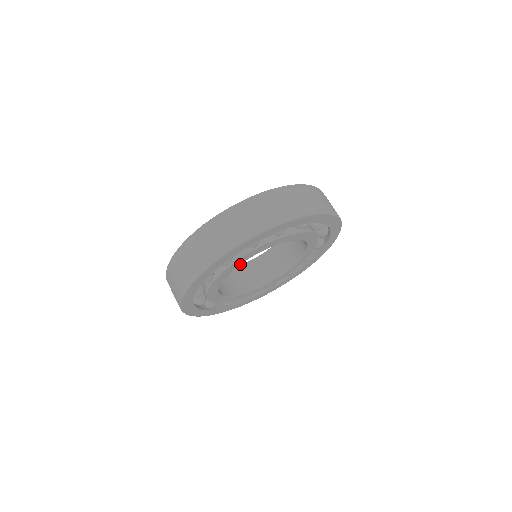
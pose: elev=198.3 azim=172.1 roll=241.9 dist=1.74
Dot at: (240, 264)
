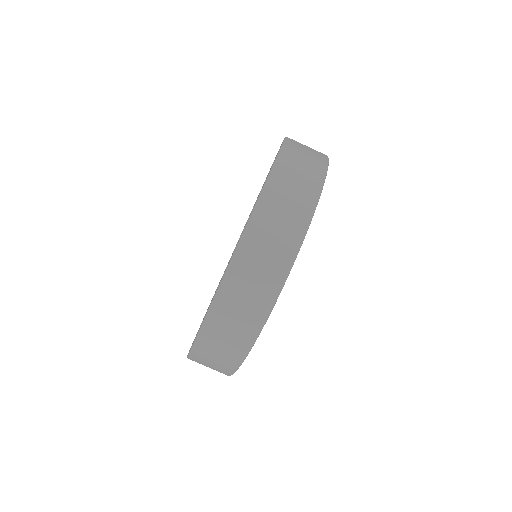
Dot at: occluded
